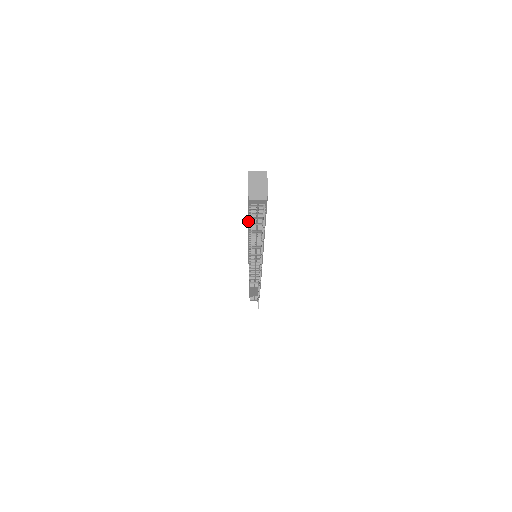
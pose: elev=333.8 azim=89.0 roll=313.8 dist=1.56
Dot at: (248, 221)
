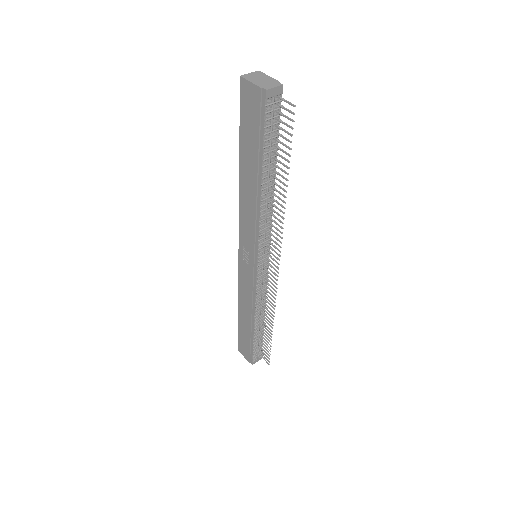
Dot at: (258, 155)
